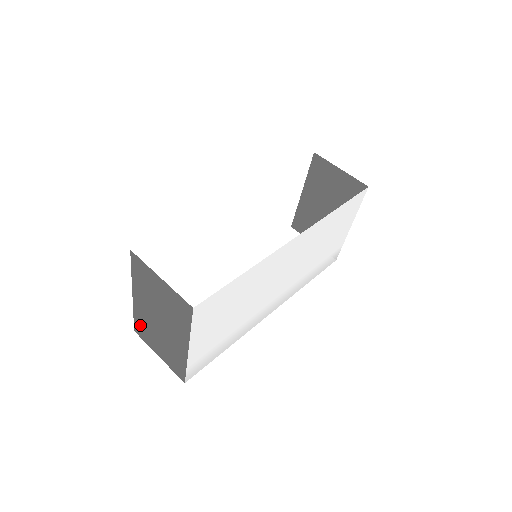
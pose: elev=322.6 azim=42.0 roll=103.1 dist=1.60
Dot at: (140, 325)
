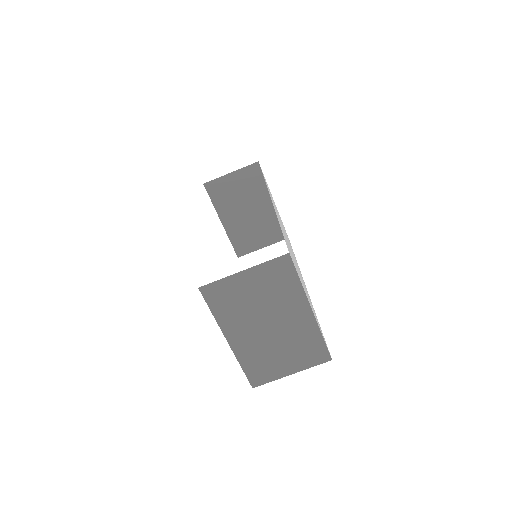
Dot at: (254, 368)
